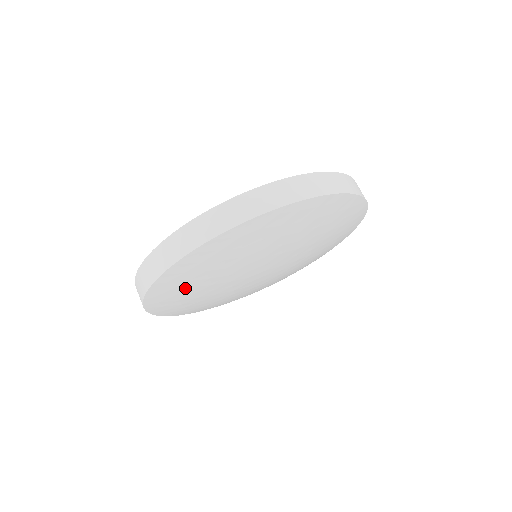
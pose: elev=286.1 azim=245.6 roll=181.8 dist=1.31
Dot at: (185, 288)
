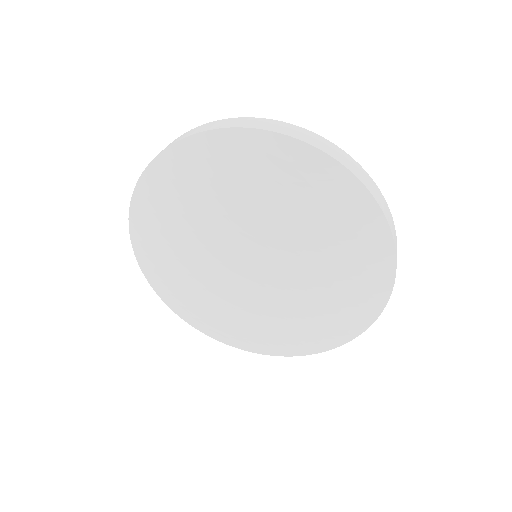
Dot at: (181, 191)
